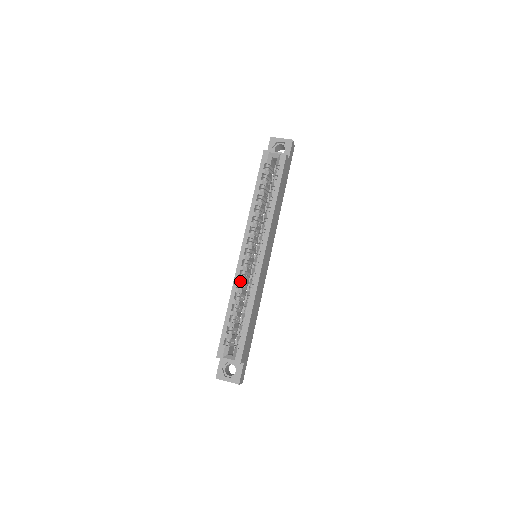
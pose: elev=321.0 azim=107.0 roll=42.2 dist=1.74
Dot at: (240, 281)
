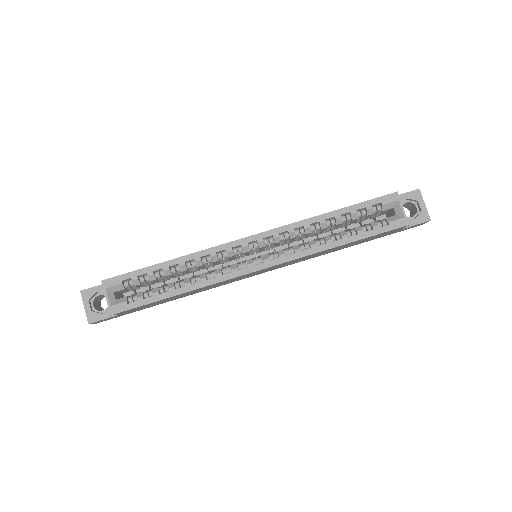
Dot at: (212, 257)
